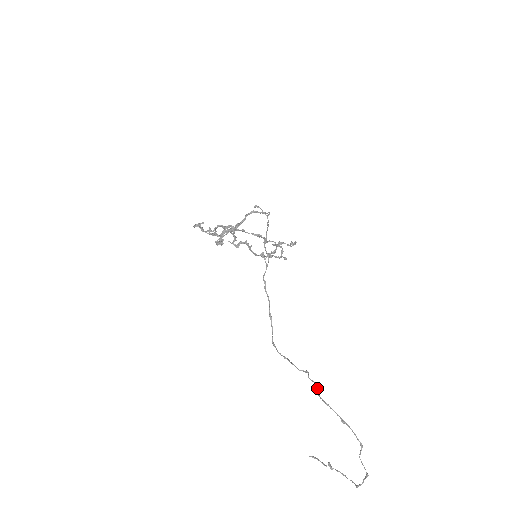
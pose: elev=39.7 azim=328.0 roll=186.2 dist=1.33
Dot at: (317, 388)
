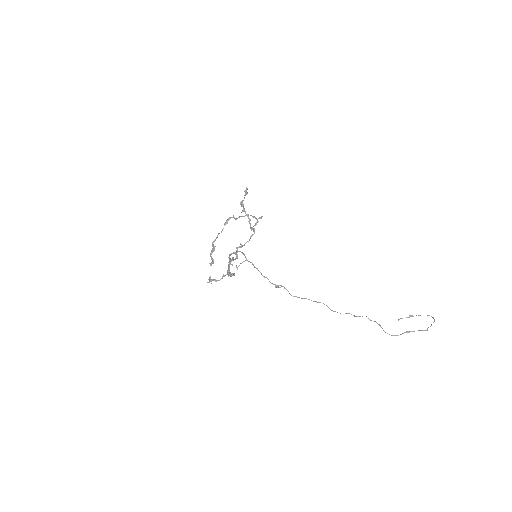
Dot at: occluded
